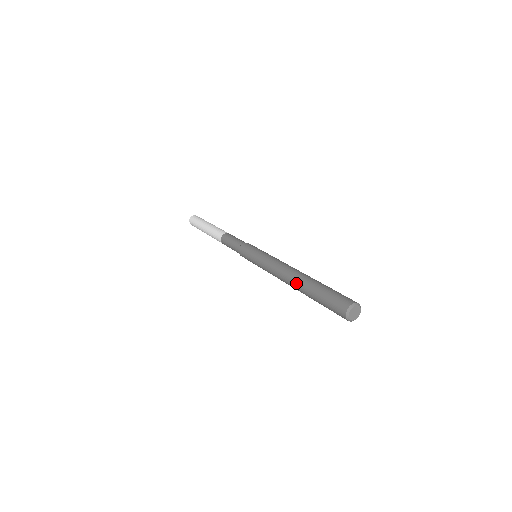
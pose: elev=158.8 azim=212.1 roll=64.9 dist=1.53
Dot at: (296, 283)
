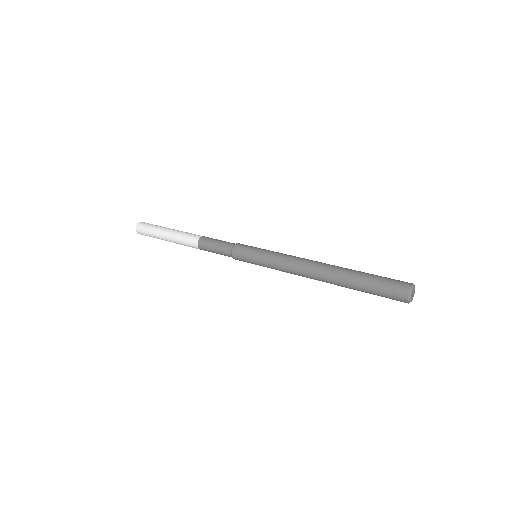
Dot at: (331, 279)
